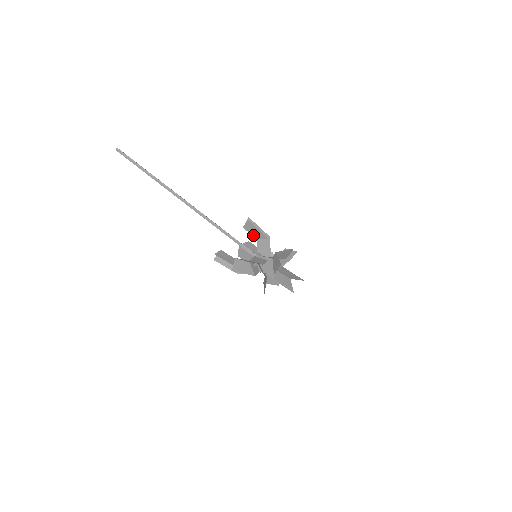
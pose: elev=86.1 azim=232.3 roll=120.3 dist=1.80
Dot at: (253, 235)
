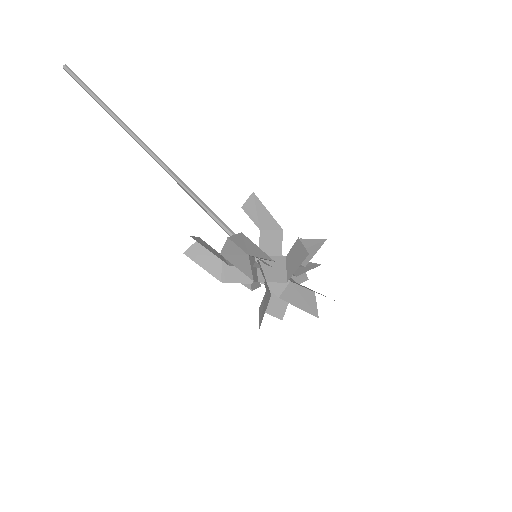
Dot at: (256, 222)
